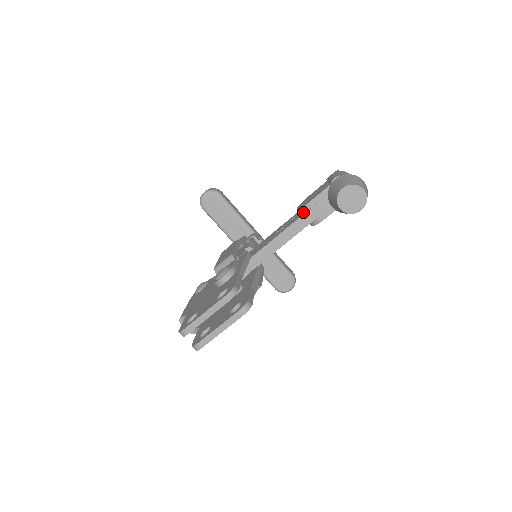
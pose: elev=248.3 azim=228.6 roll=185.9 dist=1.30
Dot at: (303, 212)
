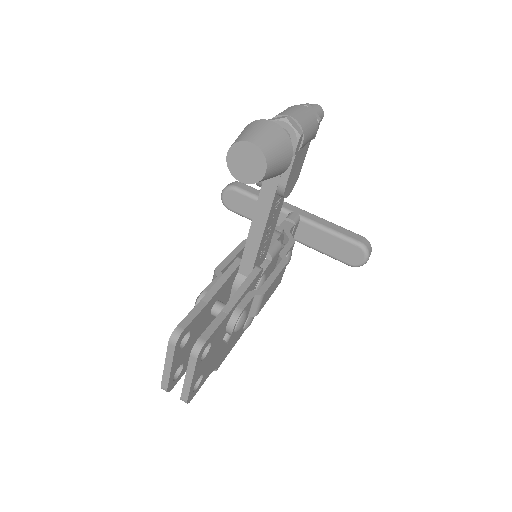
Dot at: (262, 187)
